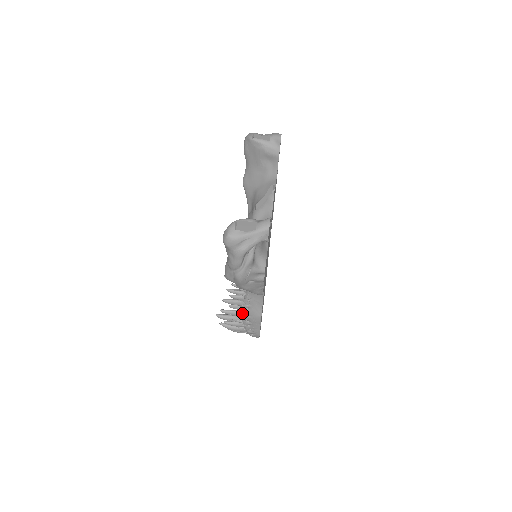
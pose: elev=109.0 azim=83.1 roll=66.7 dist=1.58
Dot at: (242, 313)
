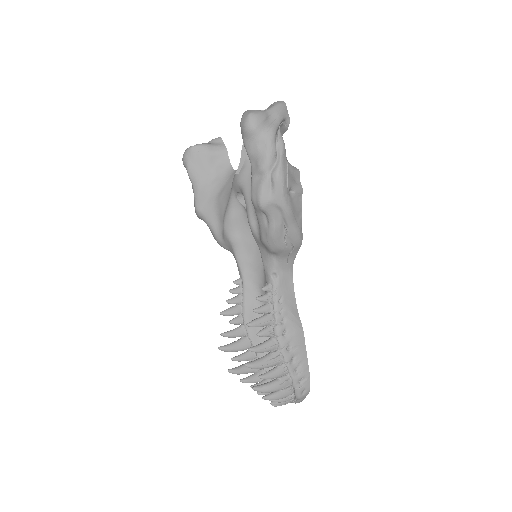
Dot at: (278, 335)
